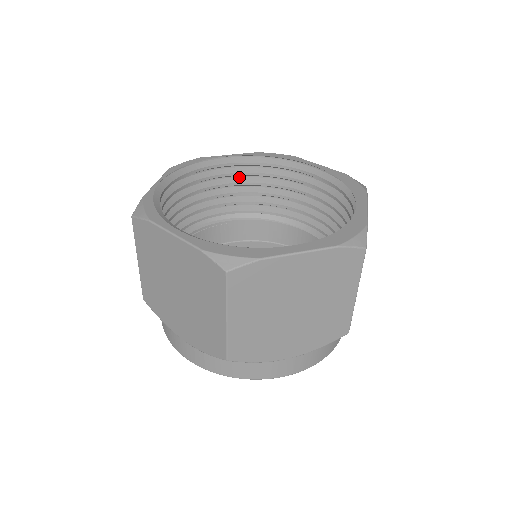
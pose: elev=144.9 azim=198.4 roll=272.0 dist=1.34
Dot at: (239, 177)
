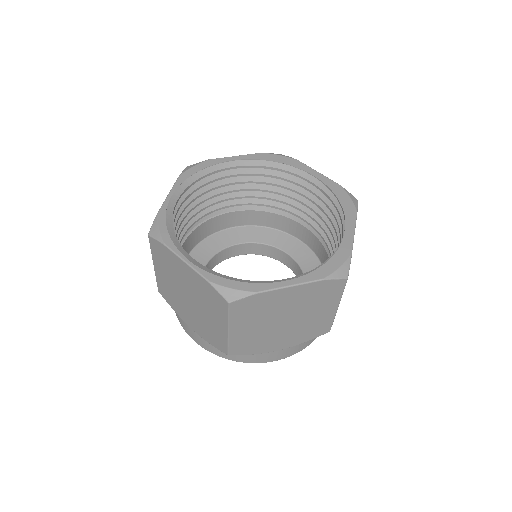
Dot at: occluded
